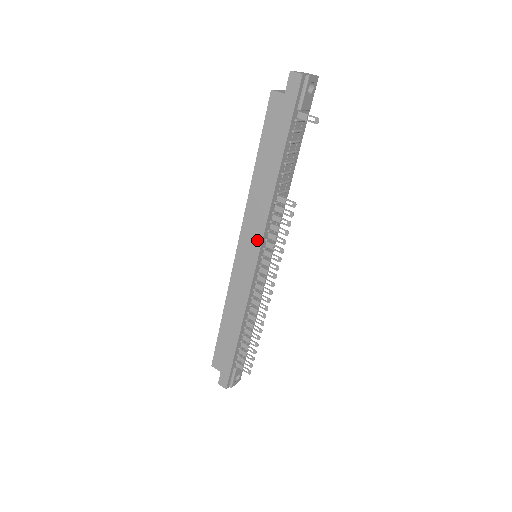
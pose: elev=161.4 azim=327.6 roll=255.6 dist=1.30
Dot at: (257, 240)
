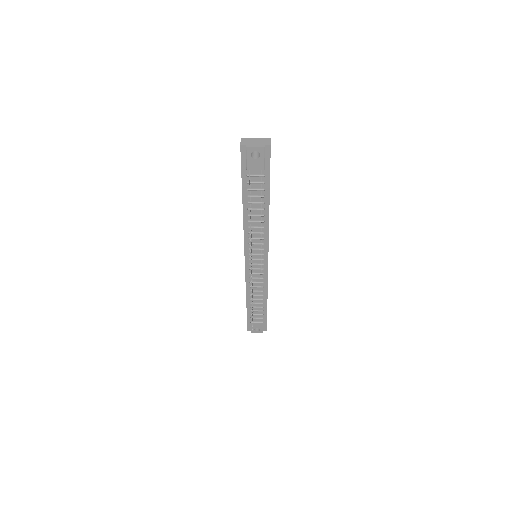
Dot at: occluded
